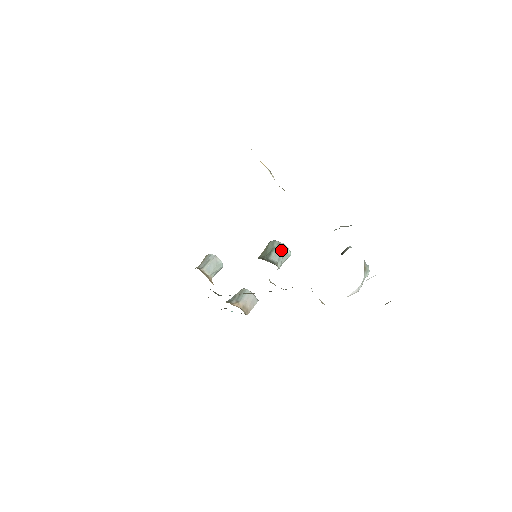
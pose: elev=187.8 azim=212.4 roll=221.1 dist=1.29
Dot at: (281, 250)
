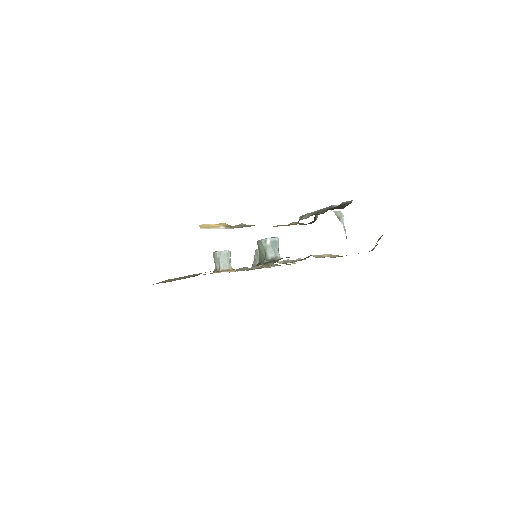
Dot at: (271, 245)
